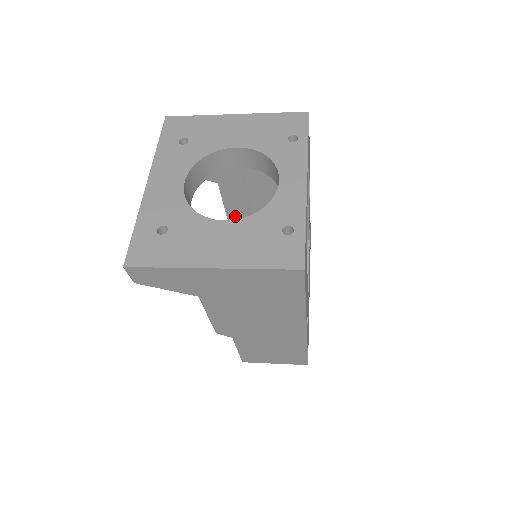
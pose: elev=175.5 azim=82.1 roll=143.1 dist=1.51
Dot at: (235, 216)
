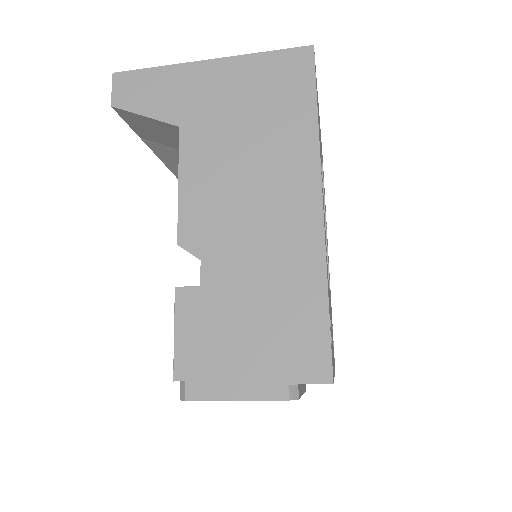
Dot at: occluded
